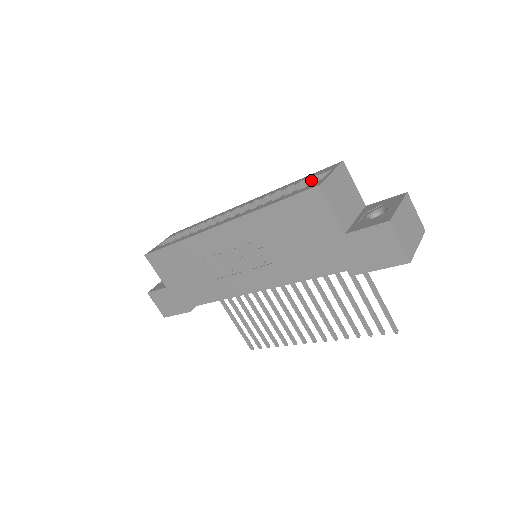
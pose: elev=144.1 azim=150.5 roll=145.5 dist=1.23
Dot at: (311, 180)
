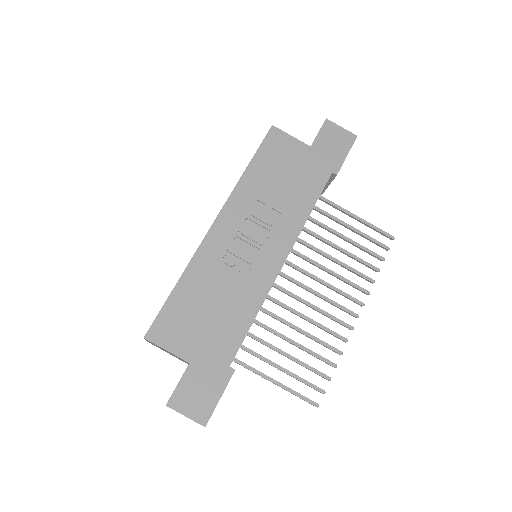
Dot at: occluded
